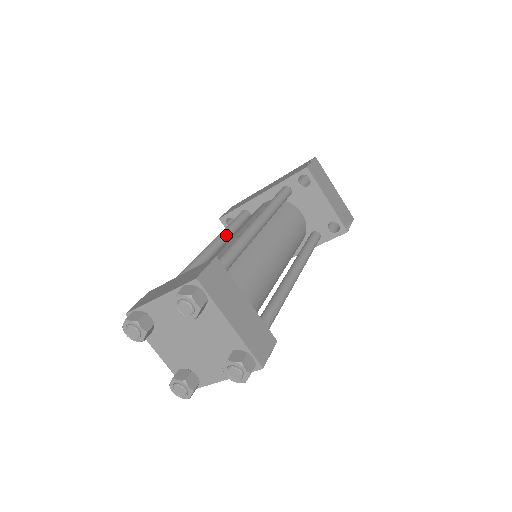
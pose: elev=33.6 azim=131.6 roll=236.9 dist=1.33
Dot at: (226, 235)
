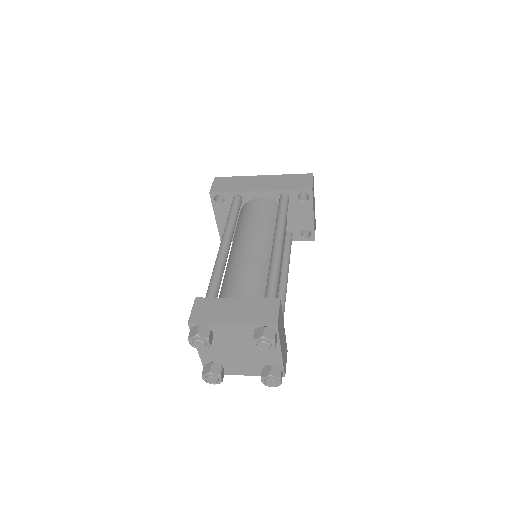
Dot at: occluded
